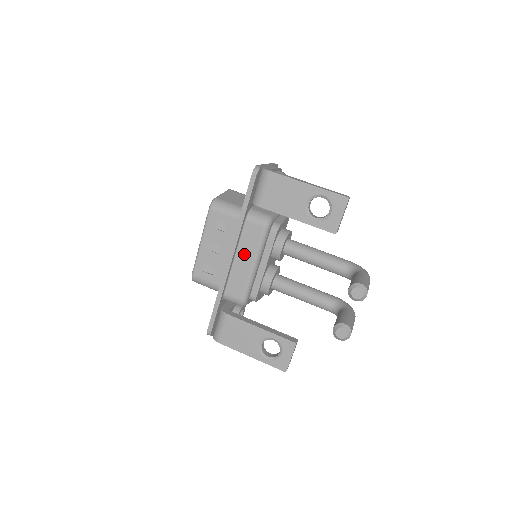
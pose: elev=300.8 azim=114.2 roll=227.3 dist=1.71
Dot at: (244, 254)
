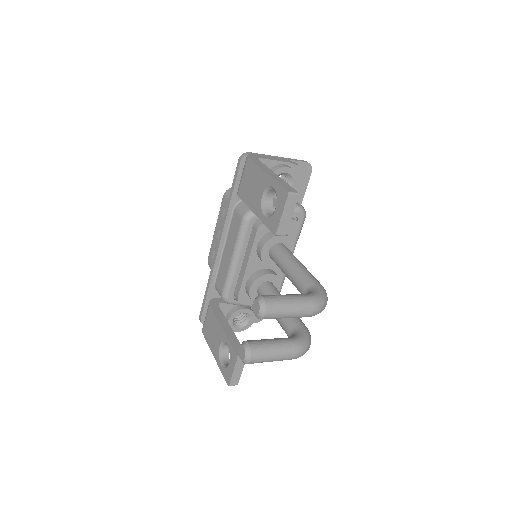
Dot at: (229, 246)
